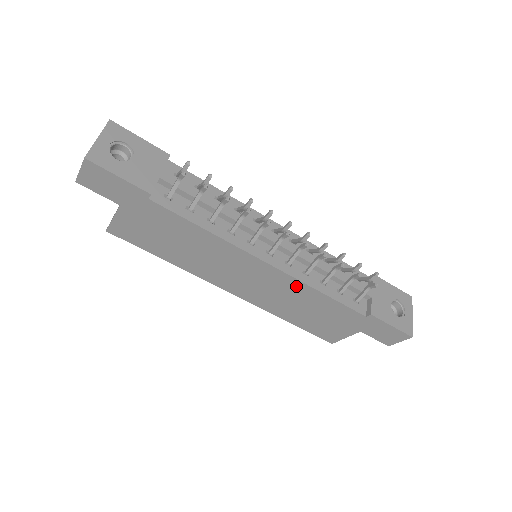
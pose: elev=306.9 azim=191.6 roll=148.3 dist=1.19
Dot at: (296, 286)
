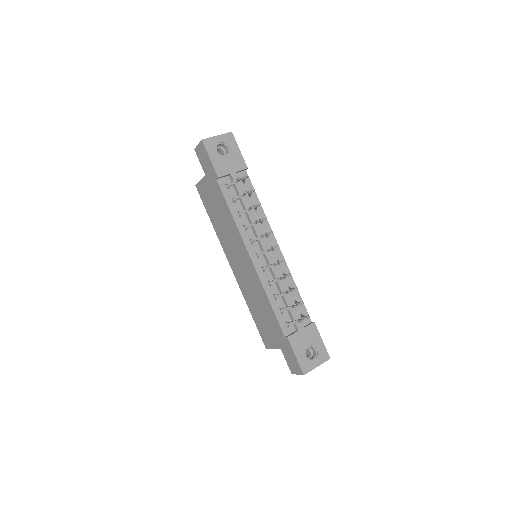
Dot at: (259, 285)
